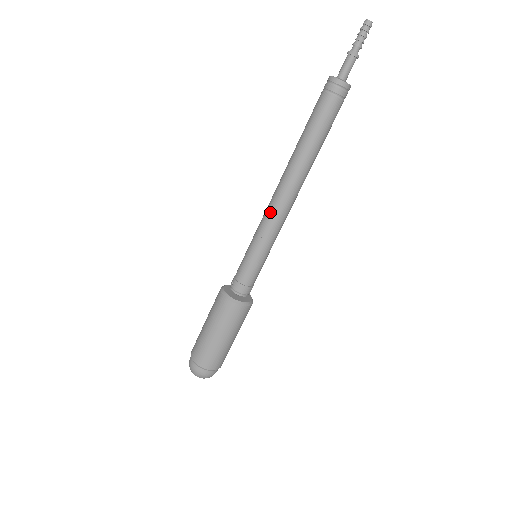
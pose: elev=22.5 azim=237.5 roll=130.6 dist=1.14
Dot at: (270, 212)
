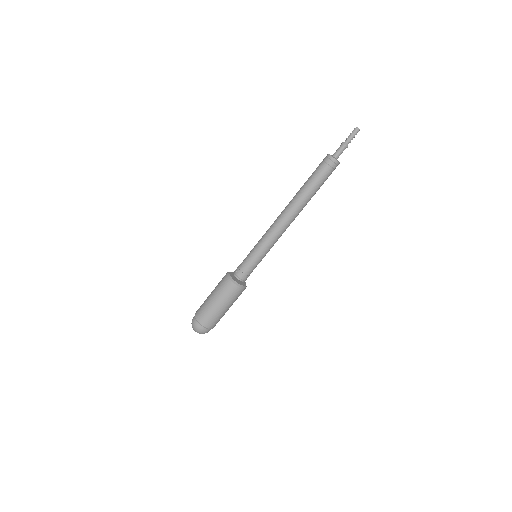
Dot at: (273, 230)
